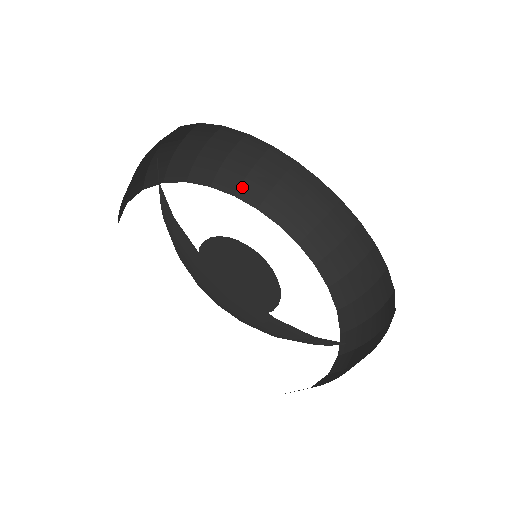
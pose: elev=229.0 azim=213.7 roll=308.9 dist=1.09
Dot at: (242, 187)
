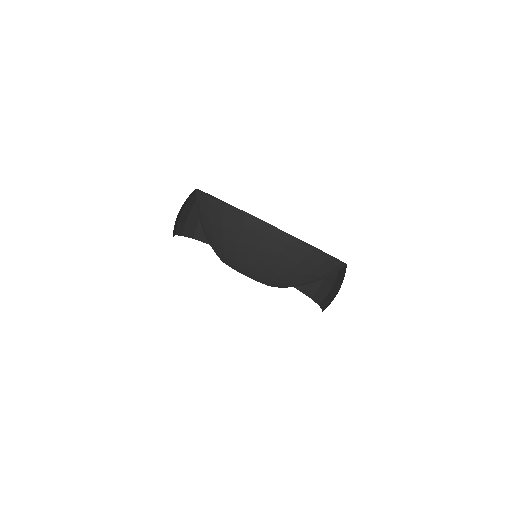
Dot at: occluded
